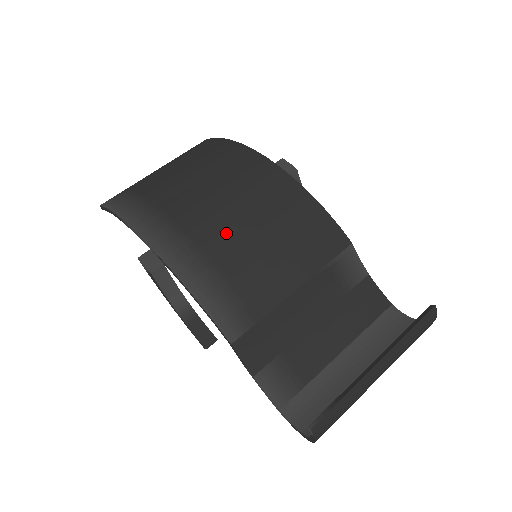
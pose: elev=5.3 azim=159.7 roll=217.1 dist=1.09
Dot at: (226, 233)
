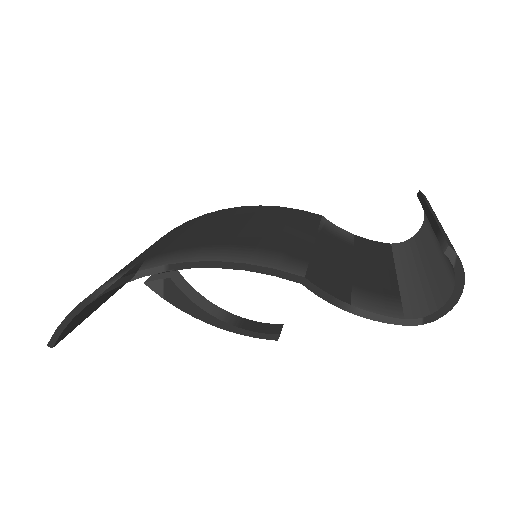
Dot at: (218, 235)
